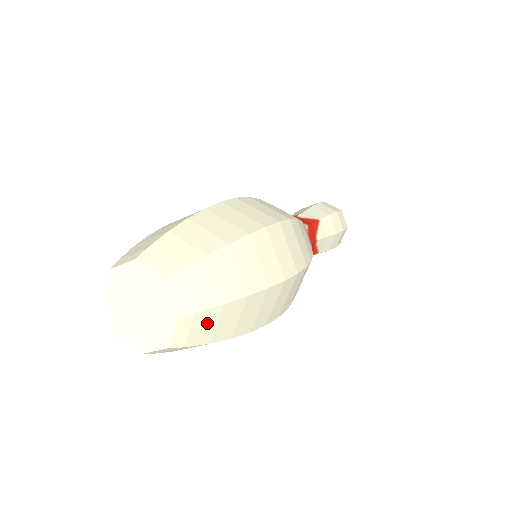
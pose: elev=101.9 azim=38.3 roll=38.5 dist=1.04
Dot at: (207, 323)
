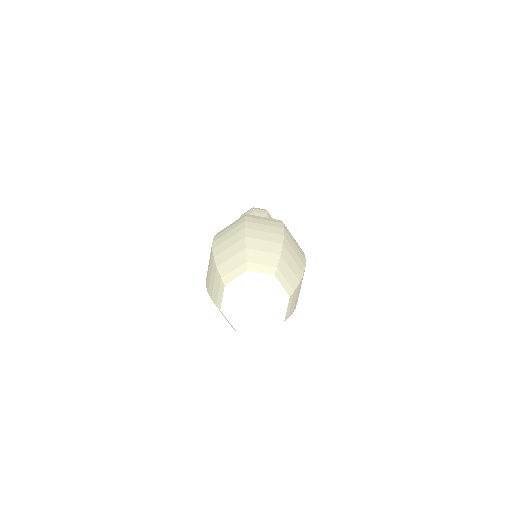
Dot at: occluded
